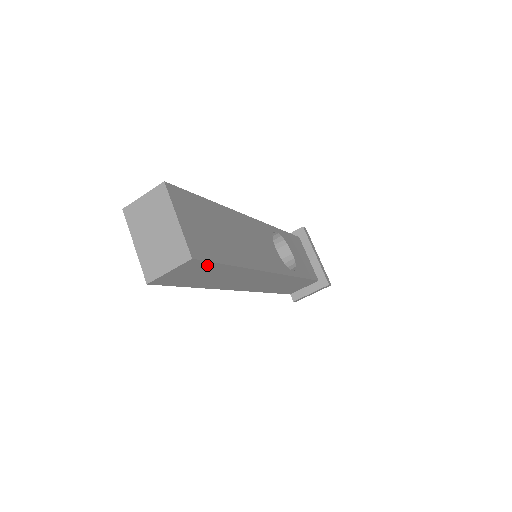
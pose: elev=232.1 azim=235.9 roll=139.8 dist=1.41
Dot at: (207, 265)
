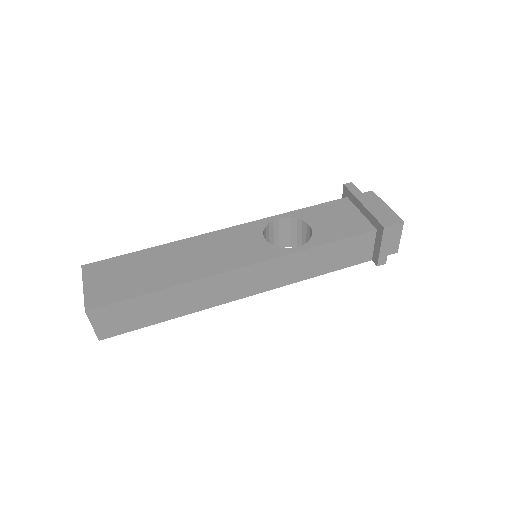
Dot at: (119, 306)
